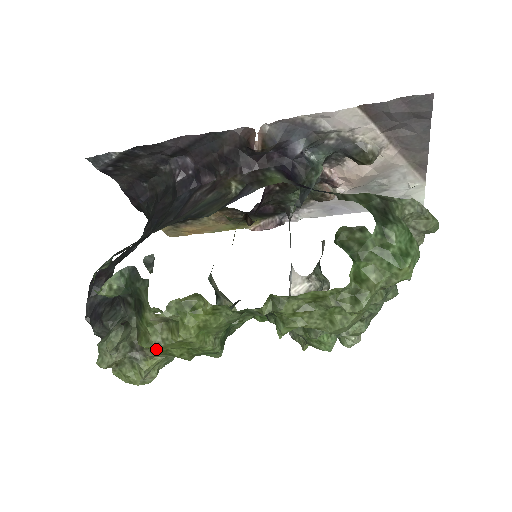
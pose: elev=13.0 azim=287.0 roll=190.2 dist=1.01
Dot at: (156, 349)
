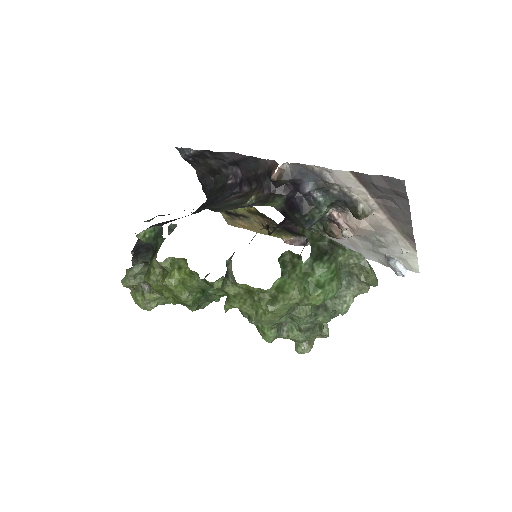
Dot at: (151, 285)
